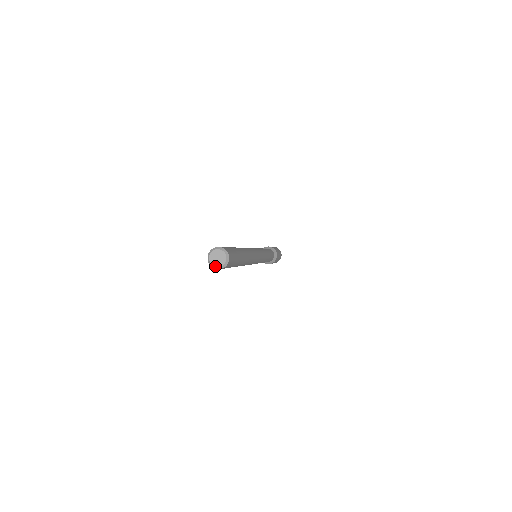
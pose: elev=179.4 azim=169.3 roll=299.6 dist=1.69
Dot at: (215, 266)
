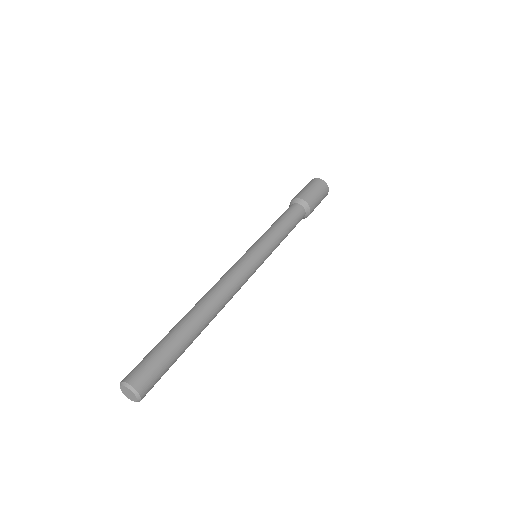
Dot at: (135, 401)
